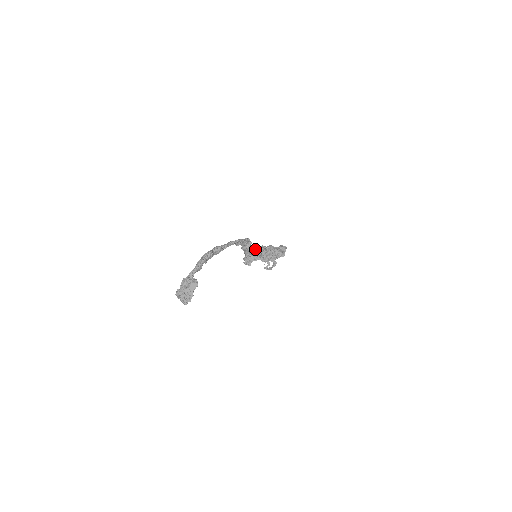
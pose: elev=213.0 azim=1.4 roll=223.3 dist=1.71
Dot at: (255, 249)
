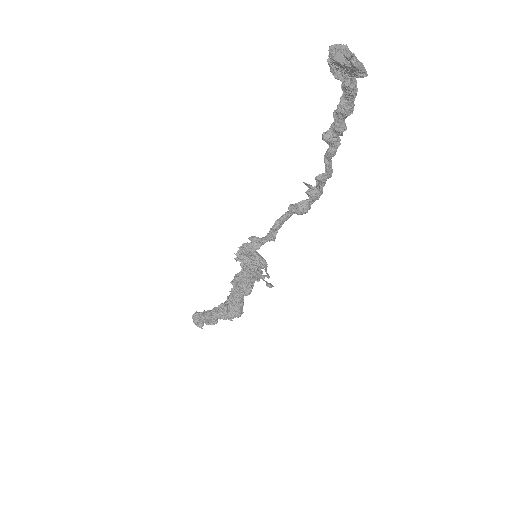
Dot at: occluded
